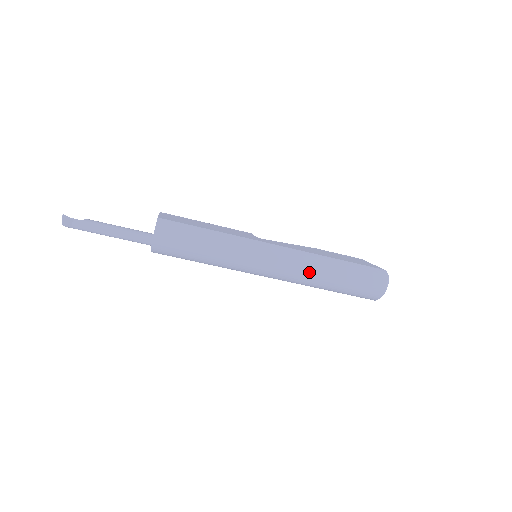
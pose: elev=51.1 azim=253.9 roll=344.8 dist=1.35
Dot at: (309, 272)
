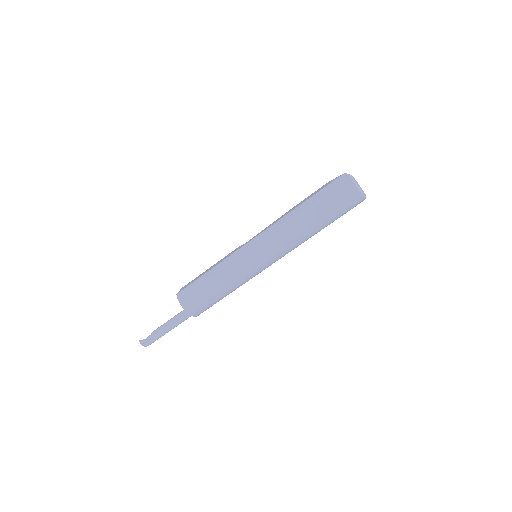
Dot at: (291, 232)
